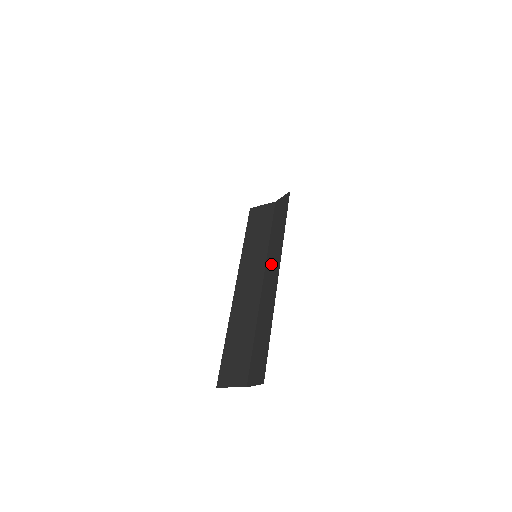
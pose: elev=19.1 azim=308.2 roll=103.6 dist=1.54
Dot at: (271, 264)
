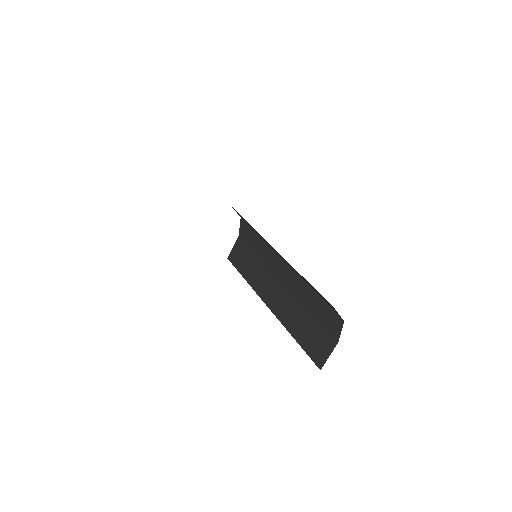
Dot at: (273, 264)
